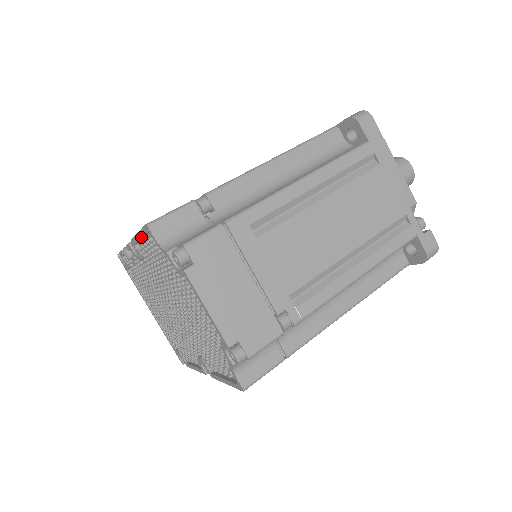
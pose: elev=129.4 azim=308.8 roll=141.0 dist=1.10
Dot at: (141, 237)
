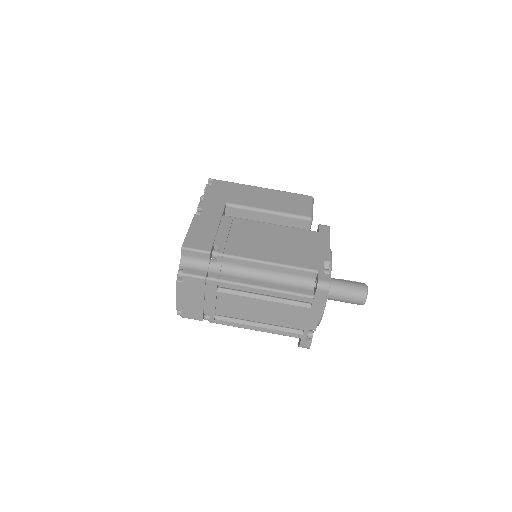
Dot at: (187, 234)
